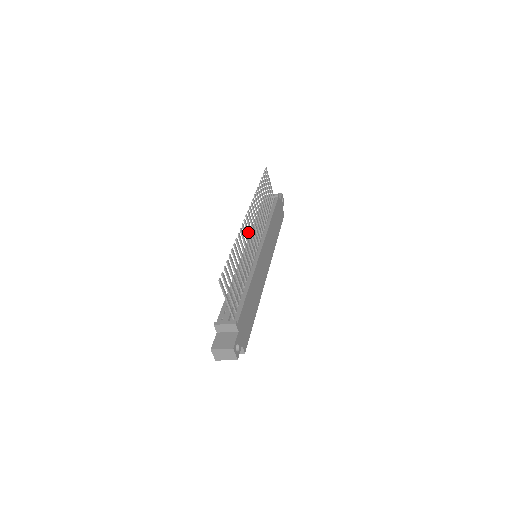
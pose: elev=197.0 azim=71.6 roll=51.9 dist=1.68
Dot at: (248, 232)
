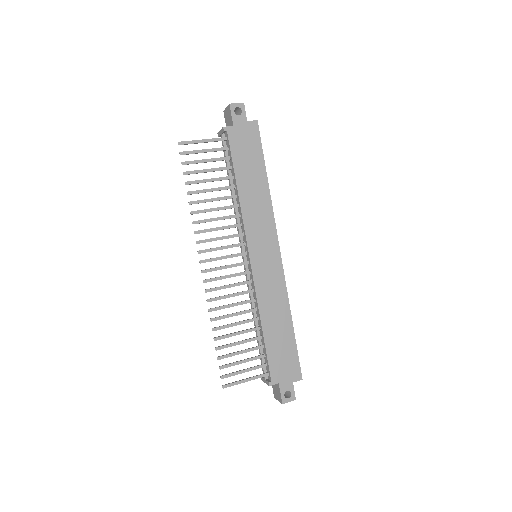
Dot at: (219, 279)
